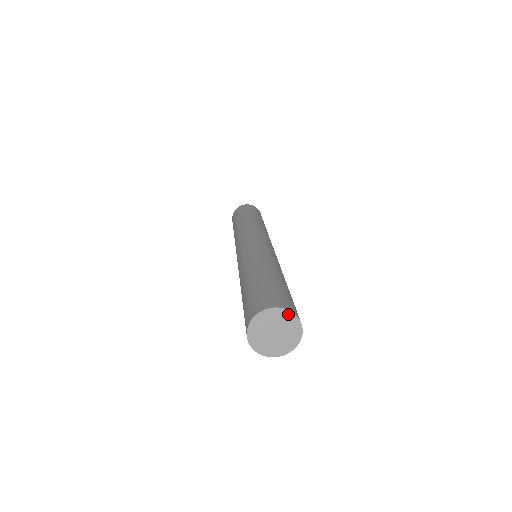
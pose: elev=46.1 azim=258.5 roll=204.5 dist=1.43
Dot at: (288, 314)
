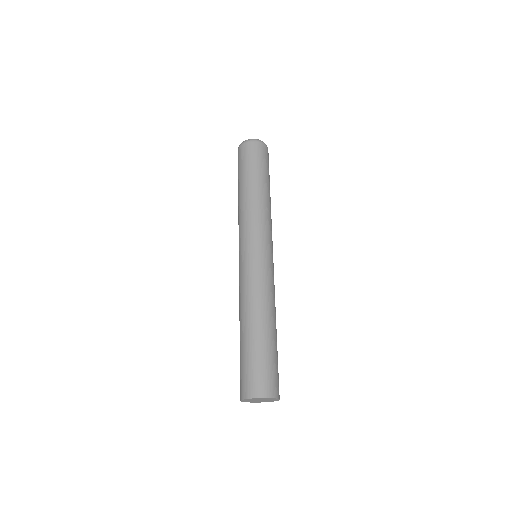
Dot at: (256, 398)
